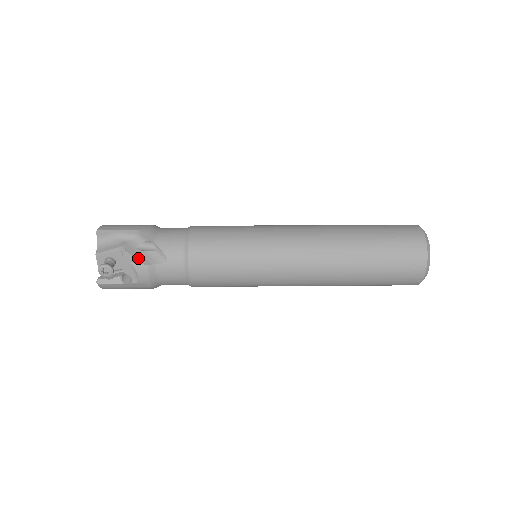
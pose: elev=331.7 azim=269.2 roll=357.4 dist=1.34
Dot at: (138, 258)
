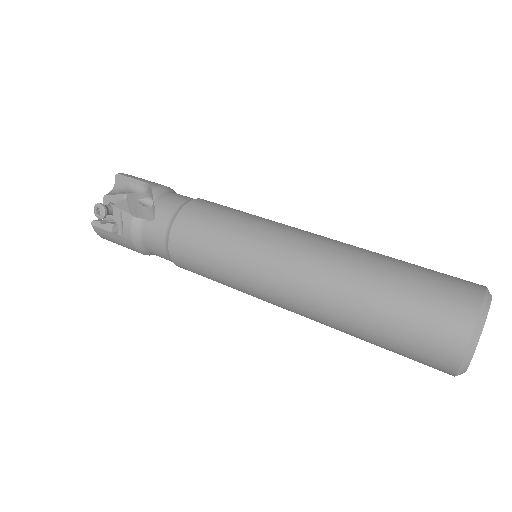
Dot at: (131, 208)
